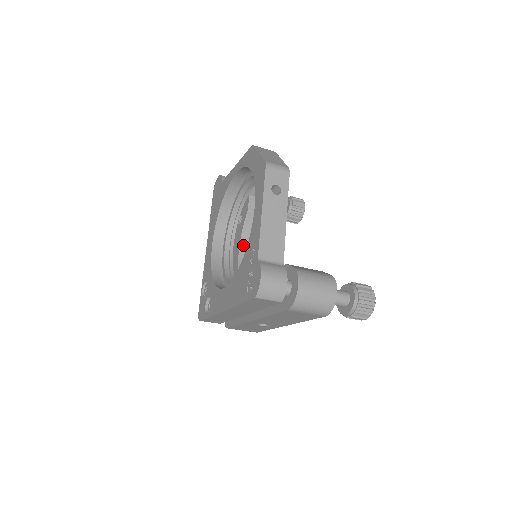
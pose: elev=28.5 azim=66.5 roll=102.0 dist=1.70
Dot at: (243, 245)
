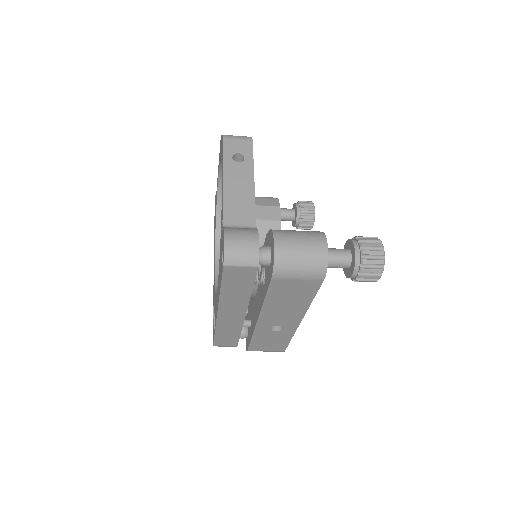
Dot at: occluded
